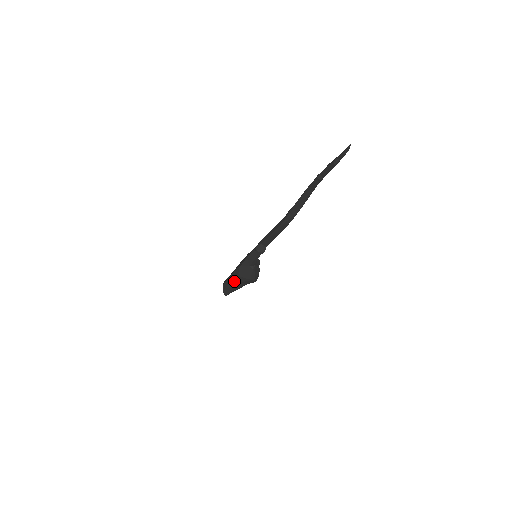
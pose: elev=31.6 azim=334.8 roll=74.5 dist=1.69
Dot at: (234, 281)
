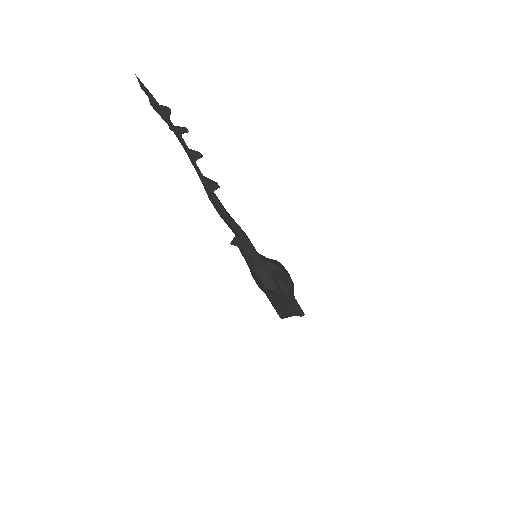
Dot at: (266, 295)
